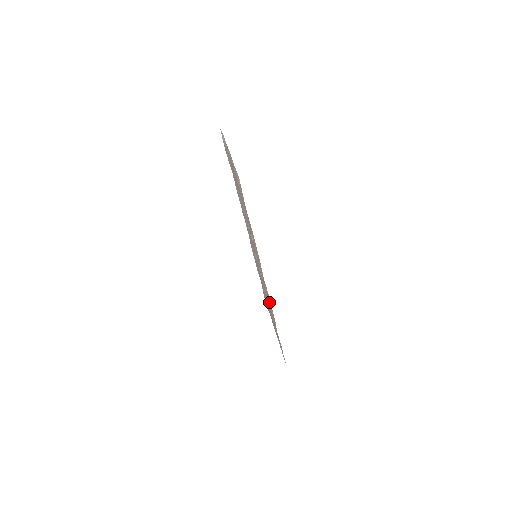
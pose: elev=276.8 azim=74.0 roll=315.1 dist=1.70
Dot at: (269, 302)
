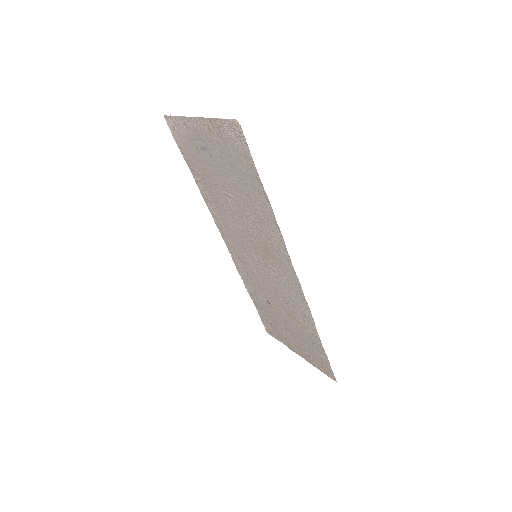
Dot at: (295, 302)
